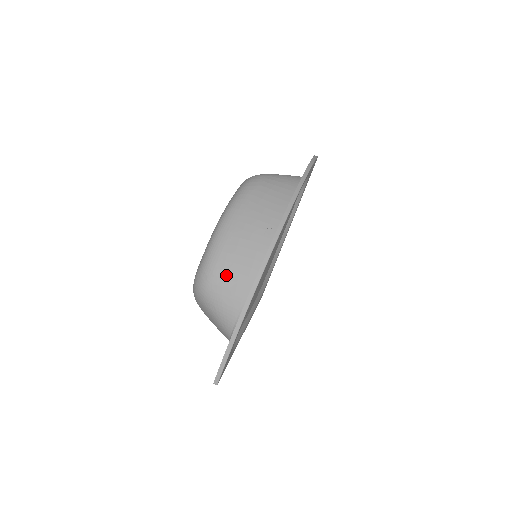
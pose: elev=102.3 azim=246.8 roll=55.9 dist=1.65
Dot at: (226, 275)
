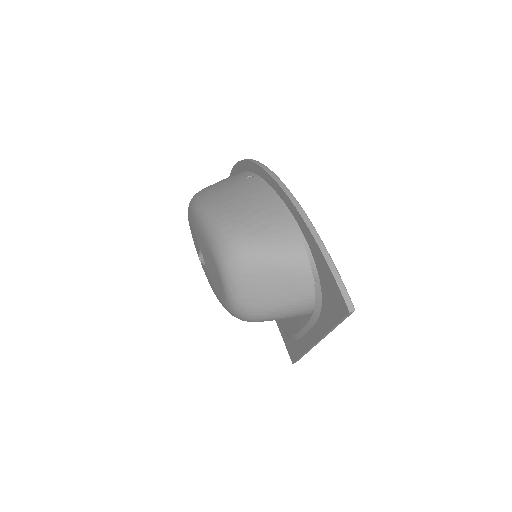
Dot at: (248, 215)
